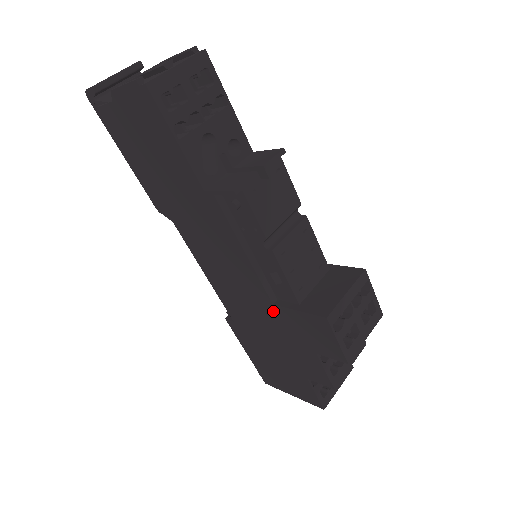
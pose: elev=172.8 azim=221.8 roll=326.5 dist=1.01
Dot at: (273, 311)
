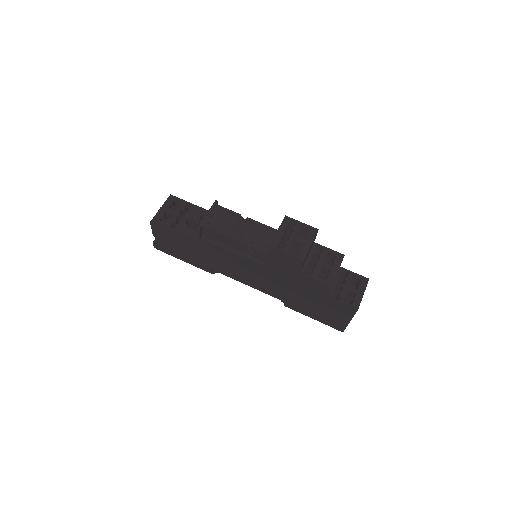
Dot at: (270, 270)
